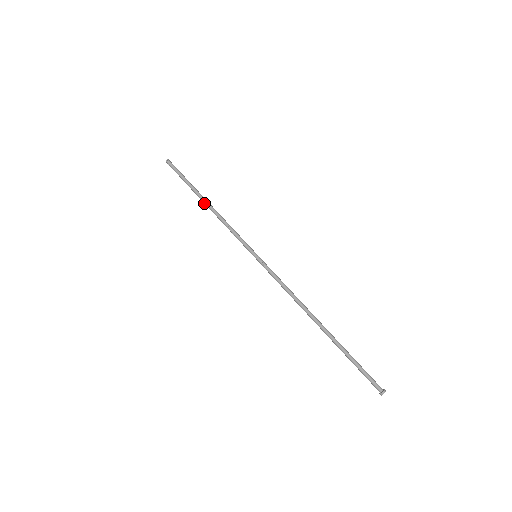
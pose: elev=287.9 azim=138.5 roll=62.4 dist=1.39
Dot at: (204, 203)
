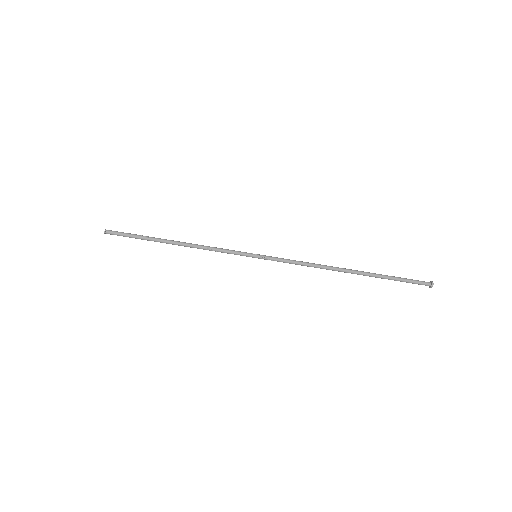
Dot at: occluded
